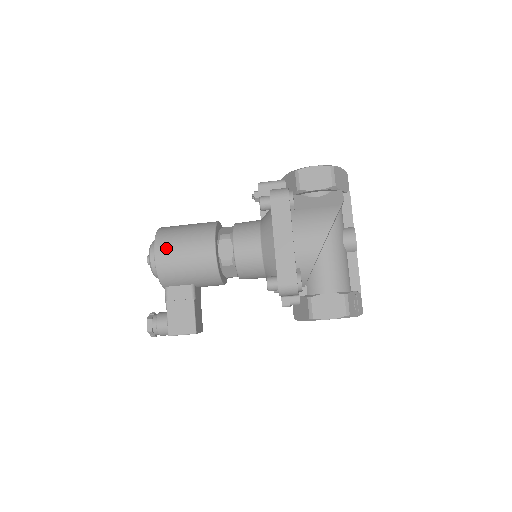
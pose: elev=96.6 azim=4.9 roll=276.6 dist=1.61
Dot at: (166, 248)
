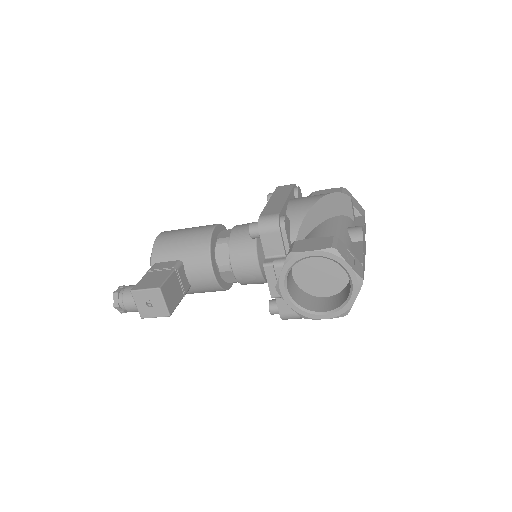
Dot at: (172, 231)
